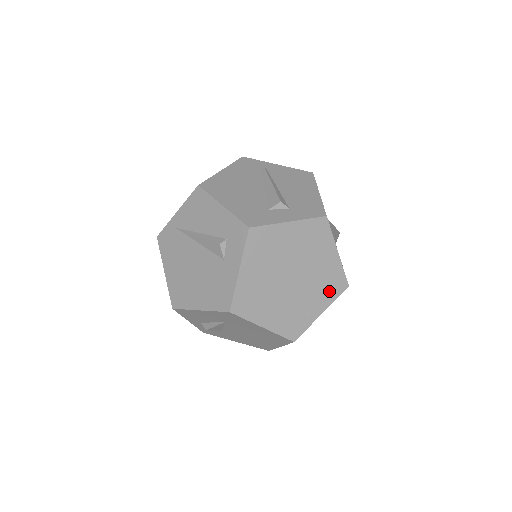
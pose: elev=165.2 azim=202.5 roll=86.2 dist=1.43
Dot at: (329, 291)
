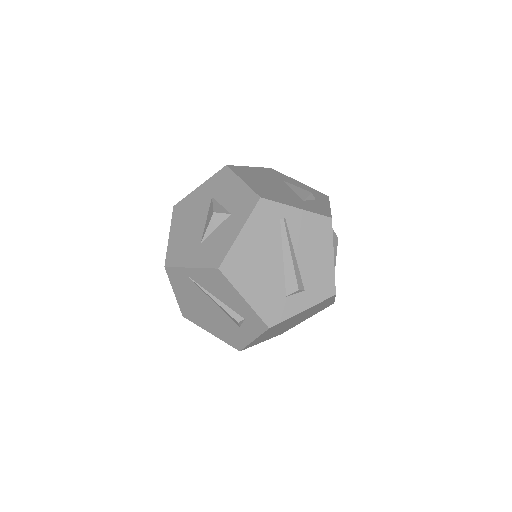
Dot at: (318, 311)
